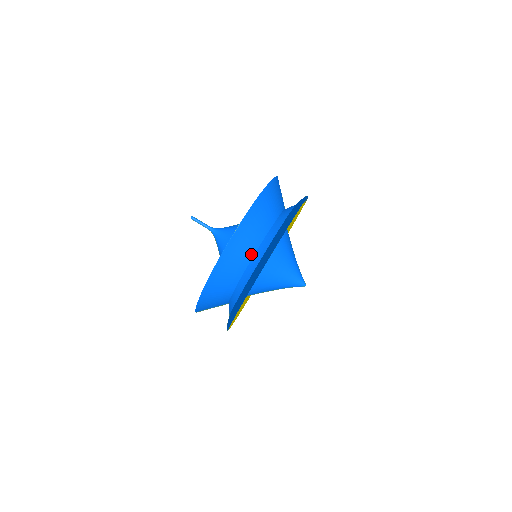
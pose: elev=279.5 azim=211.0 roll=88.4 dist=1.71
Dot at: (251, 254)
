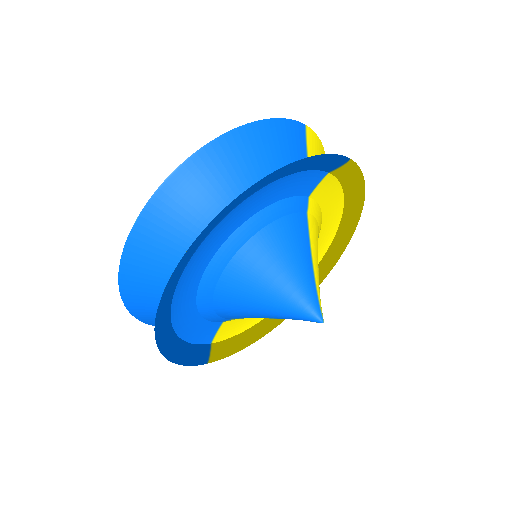
Dot at: occluded
